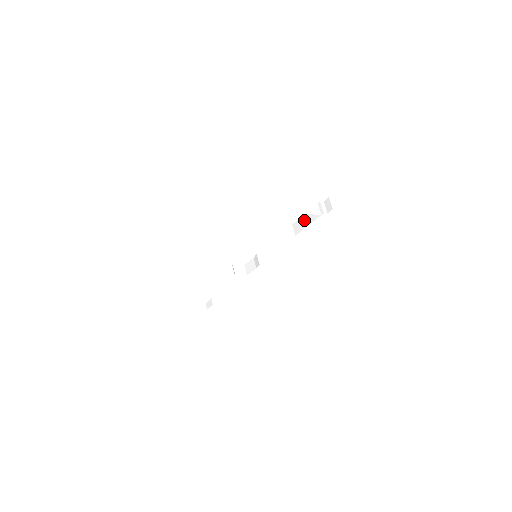
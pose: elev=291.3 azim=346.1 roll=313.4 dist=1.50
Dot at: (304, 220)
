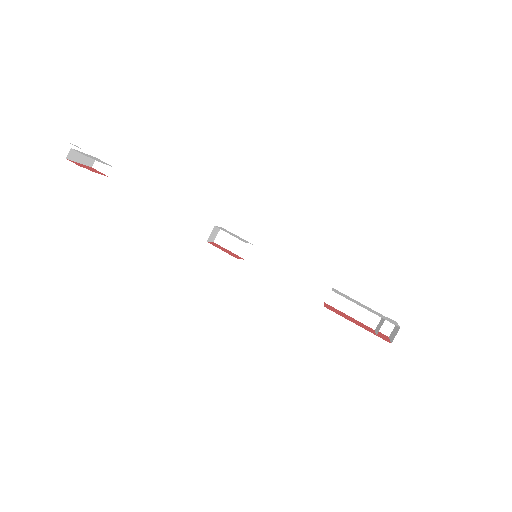
Dot at: (351, 306)
